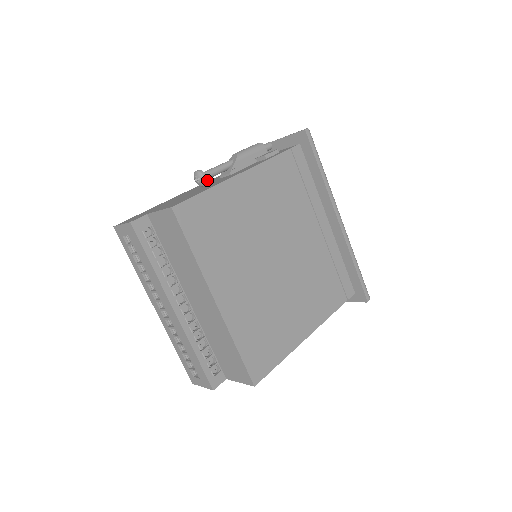
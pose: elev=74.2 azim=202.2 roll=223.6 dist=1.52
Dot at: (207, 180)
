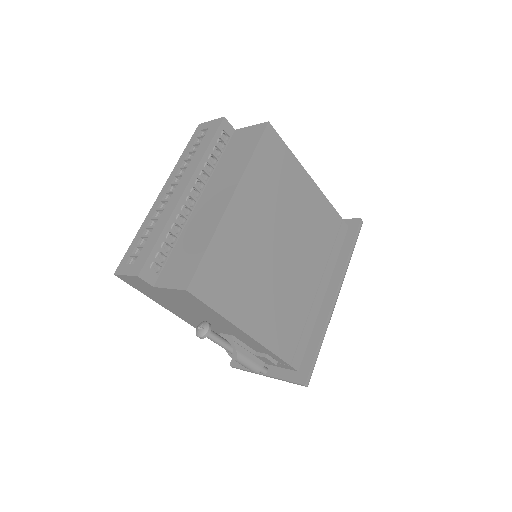
Dot at: occluded
